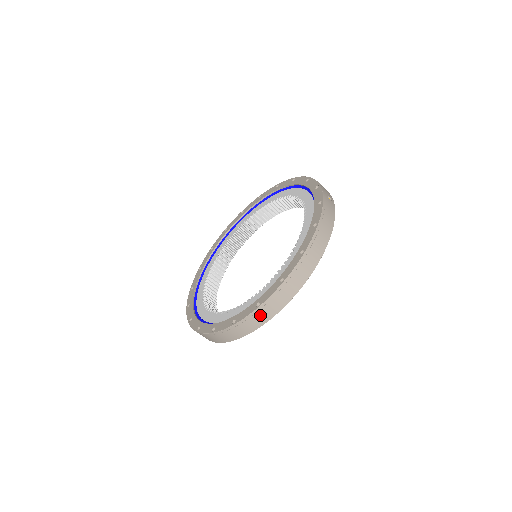
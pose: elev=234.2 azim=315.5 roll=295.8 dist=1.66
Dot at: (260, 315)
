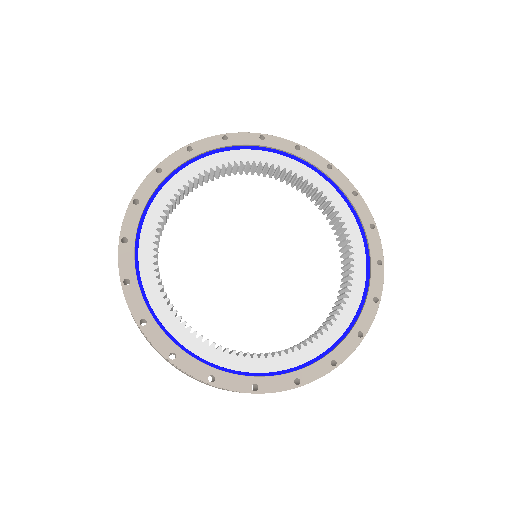
Dot at: occluded
